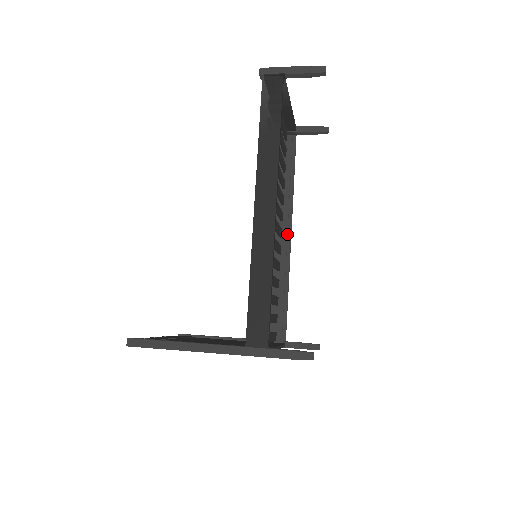
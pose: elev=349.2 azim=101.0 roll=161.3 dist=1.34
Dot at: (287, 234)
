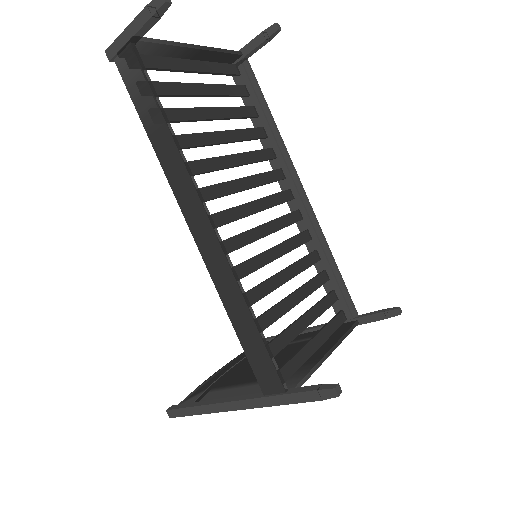
Dot at: (297, 192)
